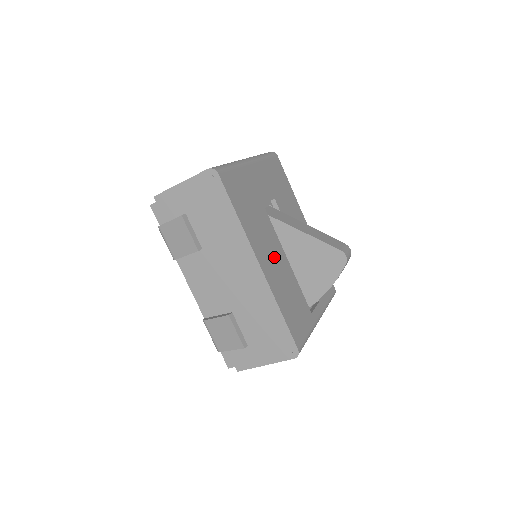
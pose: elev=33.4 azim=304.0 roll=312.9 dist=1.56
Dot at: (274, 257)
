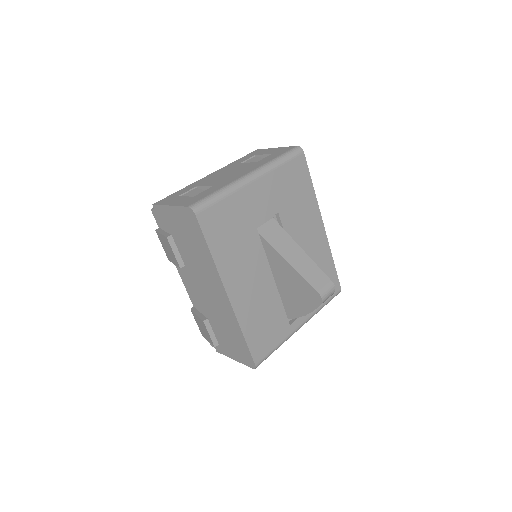
Dot at: (253, 282)
